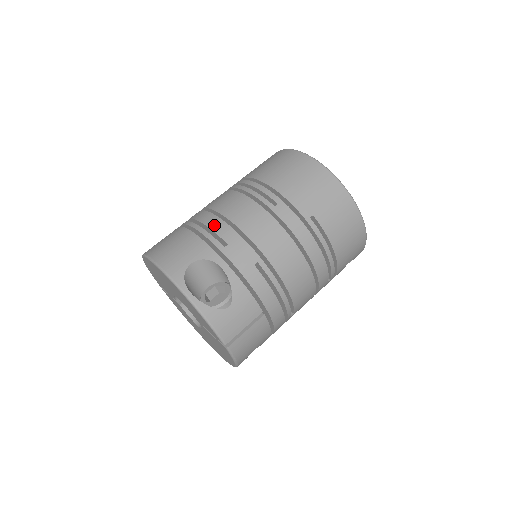
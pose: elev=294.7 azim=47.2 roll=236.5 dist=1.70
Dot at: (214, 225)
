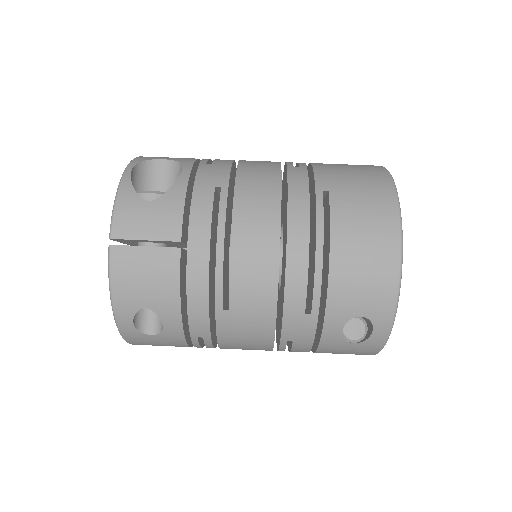
Dot at: occluded
